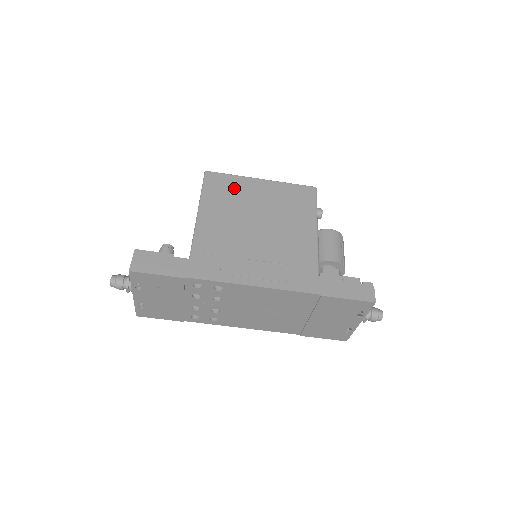
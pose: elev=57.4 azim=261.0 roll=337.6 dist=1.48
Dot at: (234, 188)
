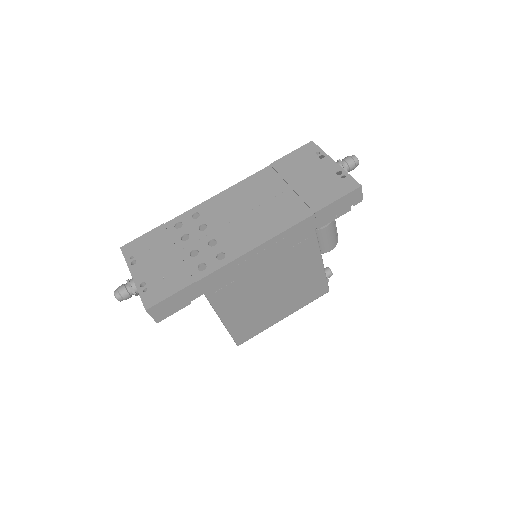
Dot at: occluded
